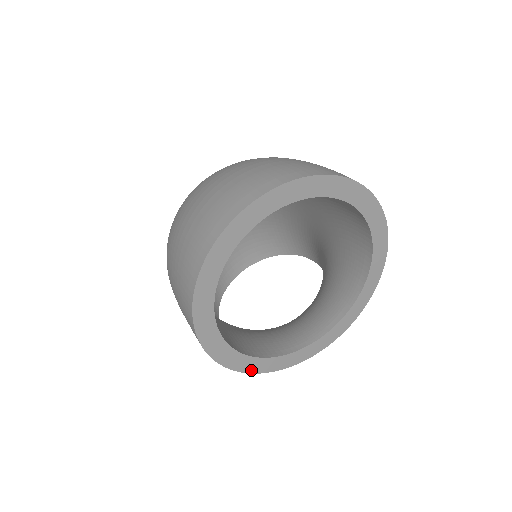
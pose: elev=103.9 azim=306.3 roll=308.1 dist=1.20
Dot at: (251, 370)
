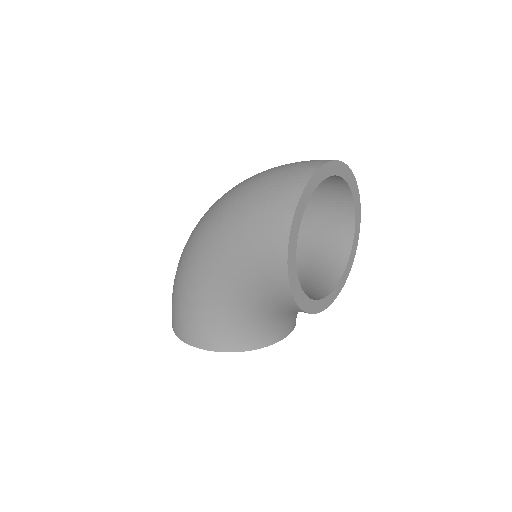
Dot at: (297, 299)
